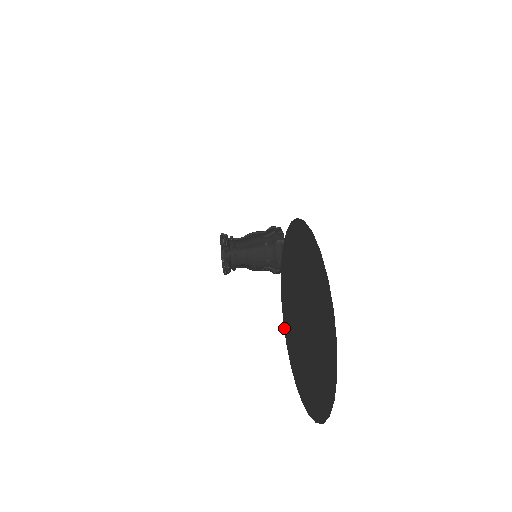
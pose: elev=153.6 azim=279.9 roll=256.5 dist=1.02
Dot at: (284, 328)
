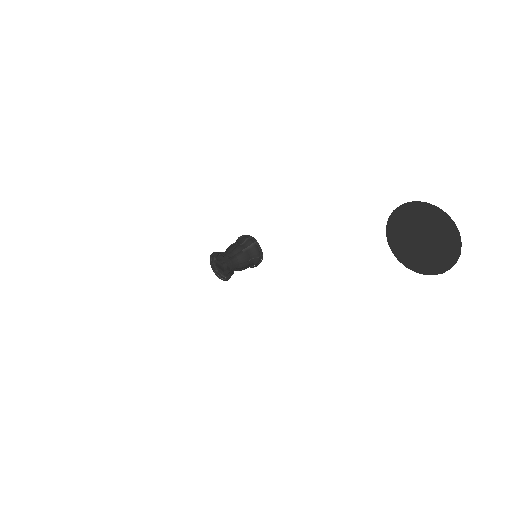
Dot at: (394, 254)
